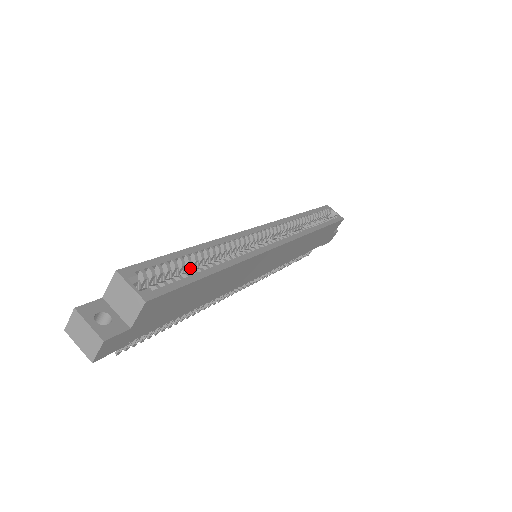
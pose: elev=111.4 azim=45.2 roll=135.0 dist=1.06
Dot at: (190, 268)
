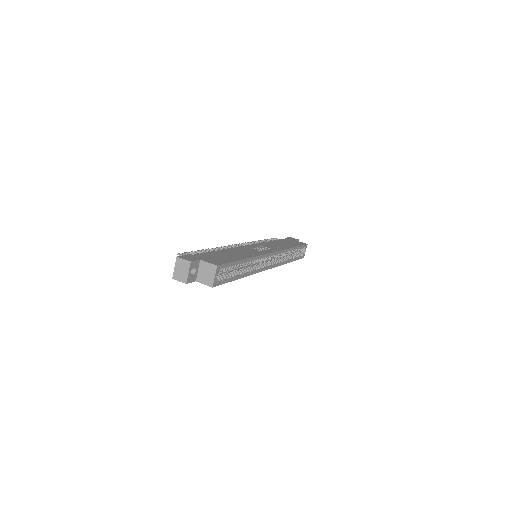
Dot at: occluded
